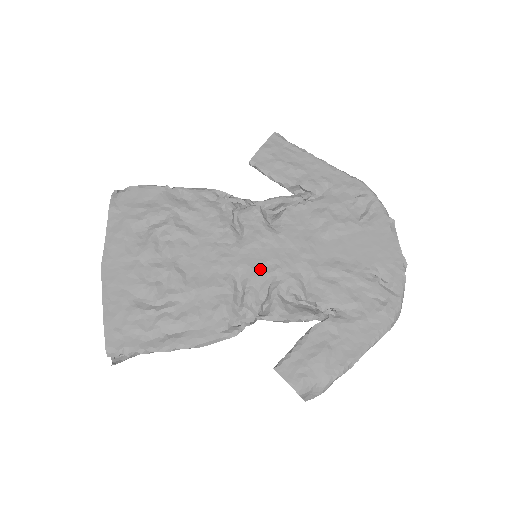
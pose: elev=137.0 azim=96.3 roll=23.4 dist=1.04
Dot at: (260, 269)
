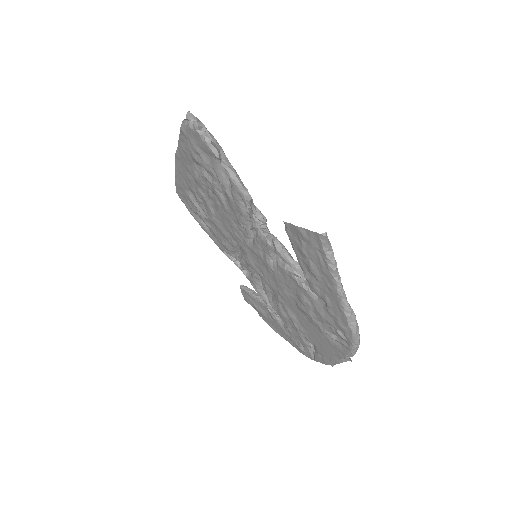
Dot at: (252, 264)
